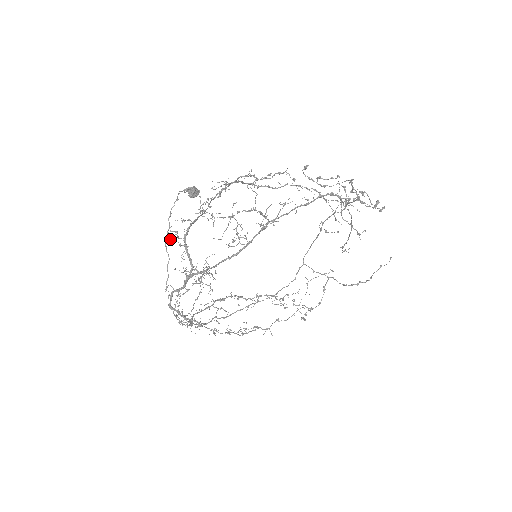
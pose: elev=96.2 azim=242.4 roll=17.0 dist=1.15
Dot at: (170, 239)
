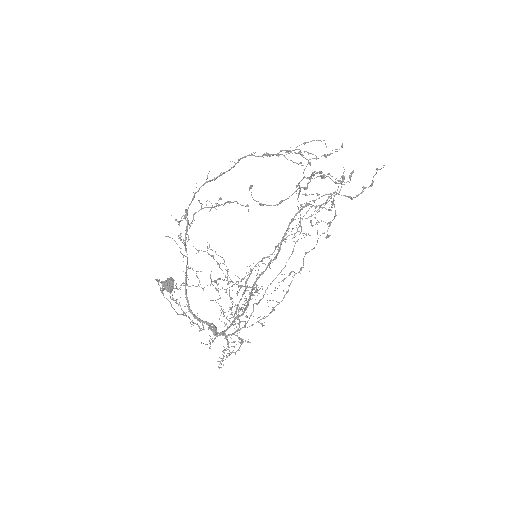
Dot at: occluded
